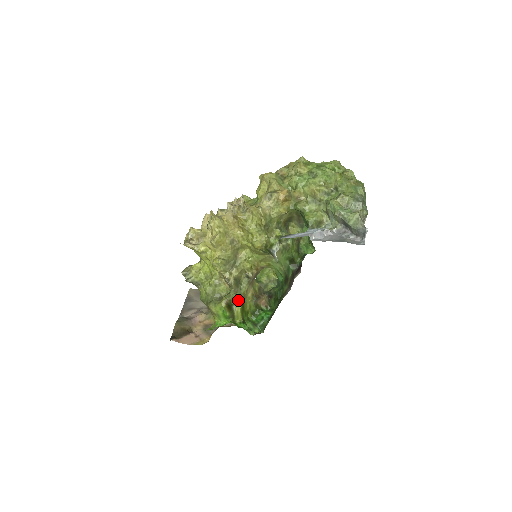
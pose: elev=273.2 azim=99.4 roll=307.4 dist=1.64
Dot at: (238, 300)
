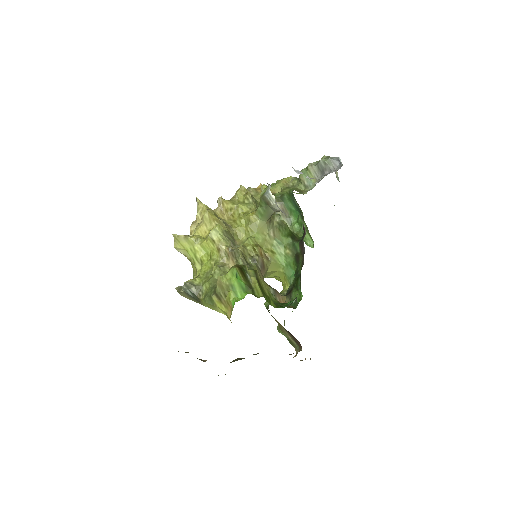
Dot at: (251, 272)
